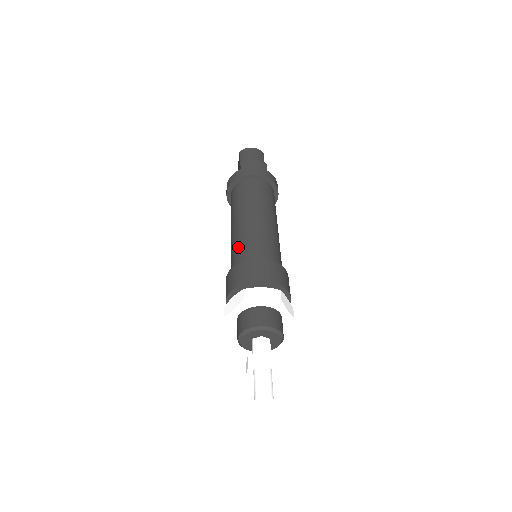
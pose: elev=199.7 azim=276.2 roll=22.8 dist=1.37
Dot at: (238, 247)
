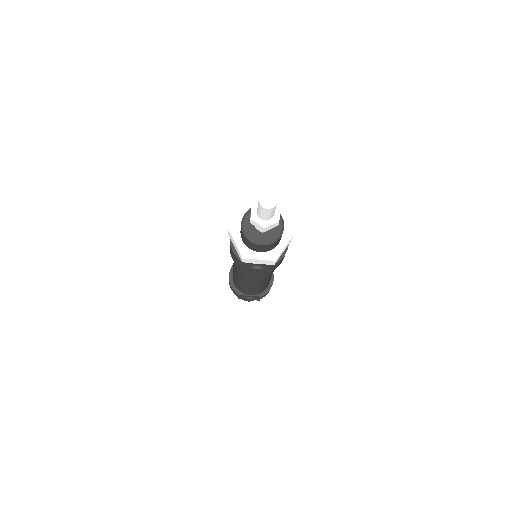
Dot at: occluded
